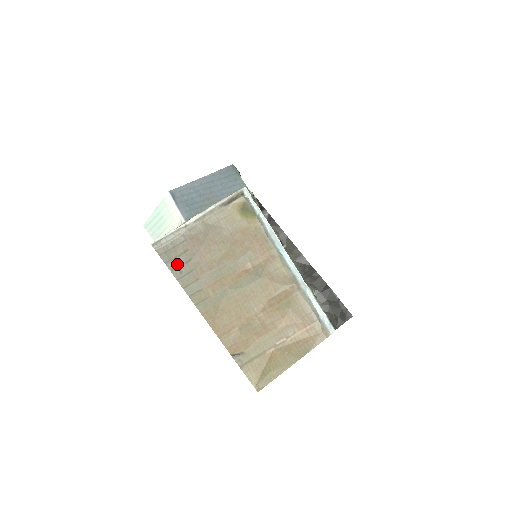
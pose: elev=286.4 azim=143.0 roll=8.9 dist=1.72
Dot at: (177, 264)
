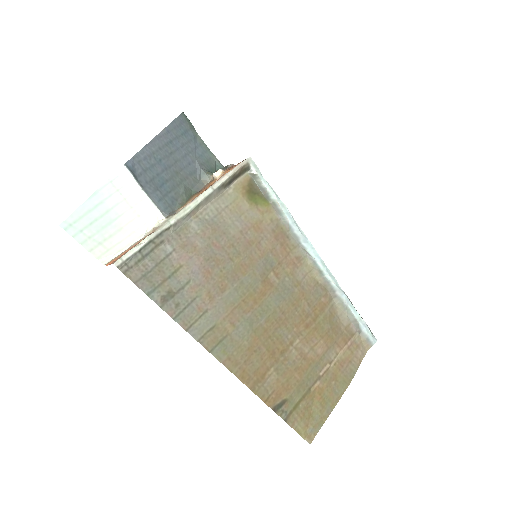
Dot at: (168, 293)
